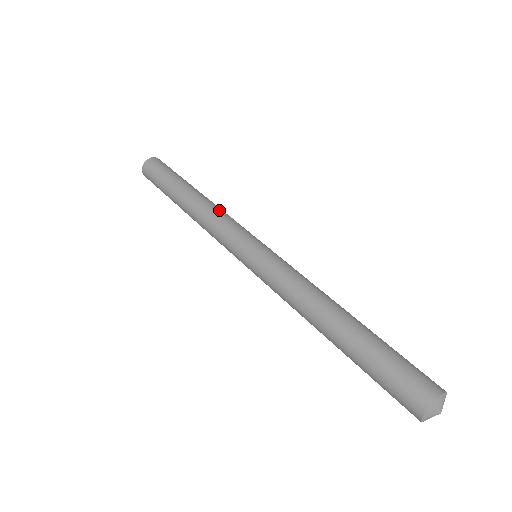
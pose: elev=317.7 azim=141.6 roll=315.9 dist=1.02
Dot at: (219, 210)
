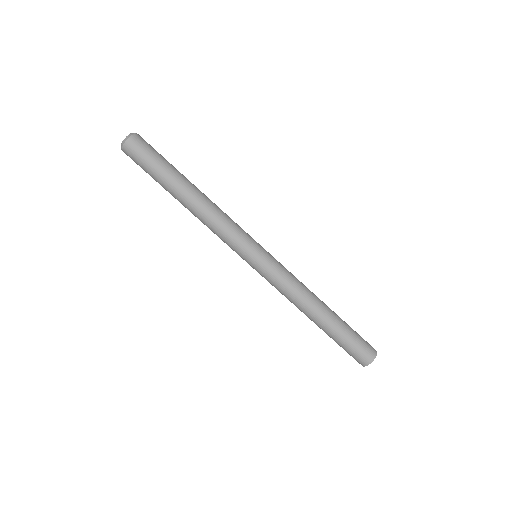
Dot at: (217, 218)
